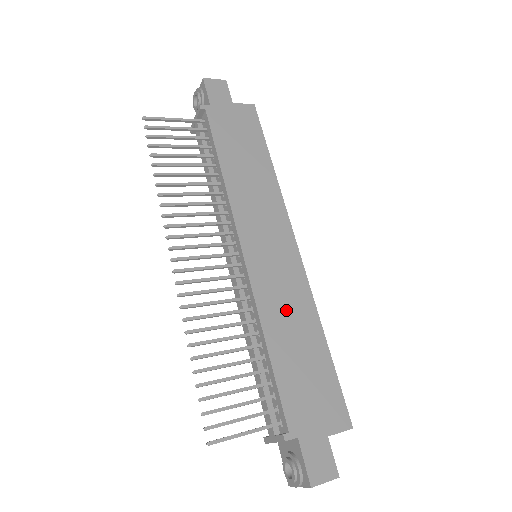
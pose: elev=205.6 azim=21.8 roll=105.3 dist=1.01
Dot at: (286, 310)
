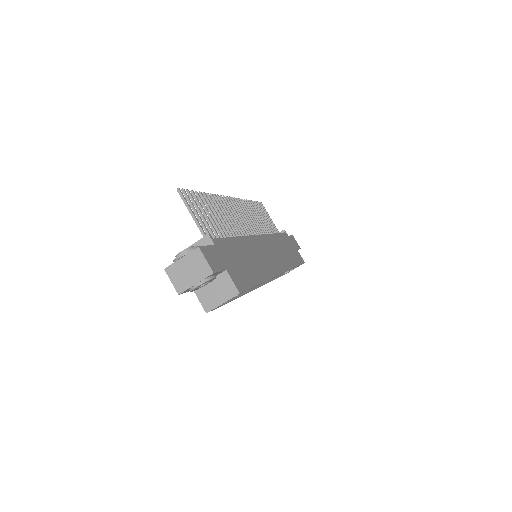
Dot at: (256, 256)
